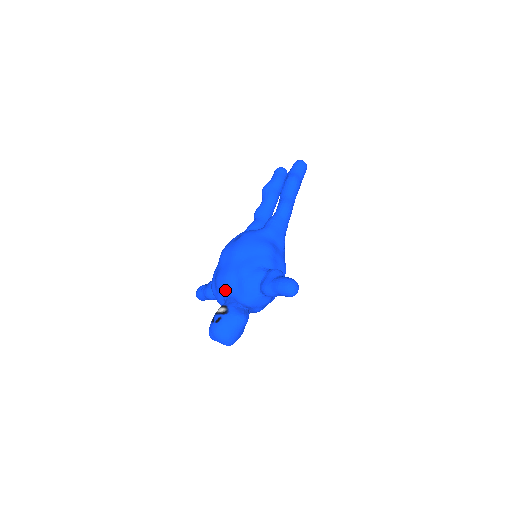
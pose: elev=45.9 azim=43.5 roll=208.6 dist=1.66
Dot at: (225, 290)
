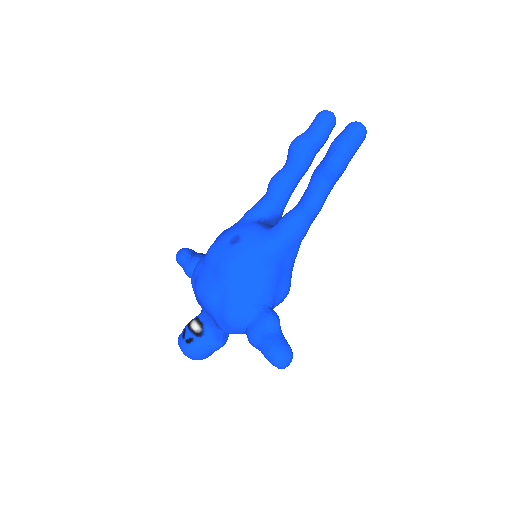
Dot at: (204, 307)
